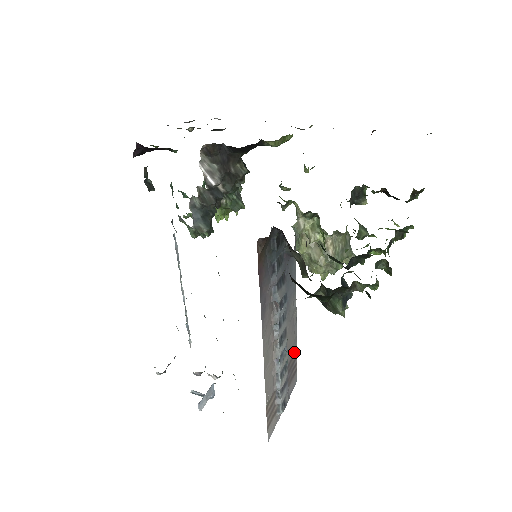
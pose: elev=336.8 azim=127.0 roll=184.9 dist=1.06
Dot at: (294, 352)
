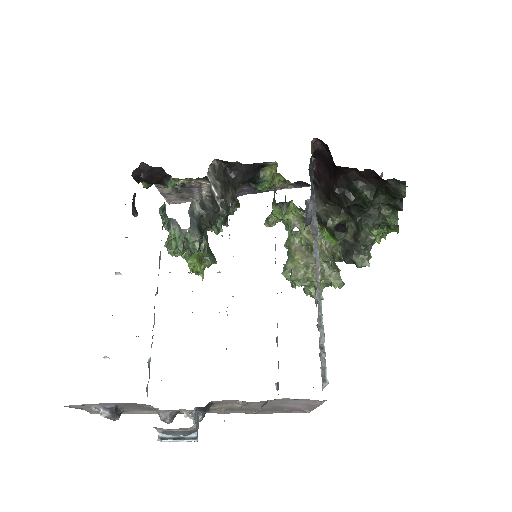
Dot at: occluded
